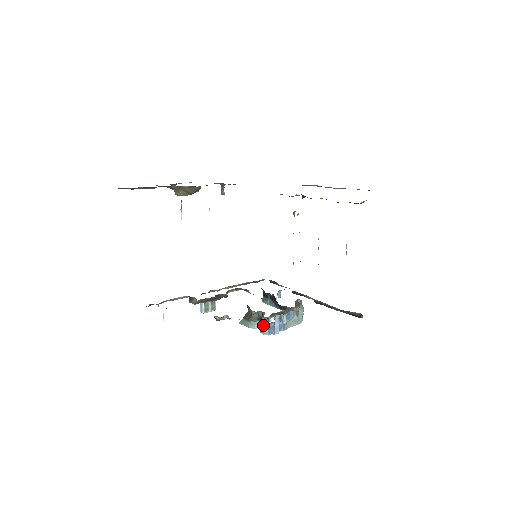
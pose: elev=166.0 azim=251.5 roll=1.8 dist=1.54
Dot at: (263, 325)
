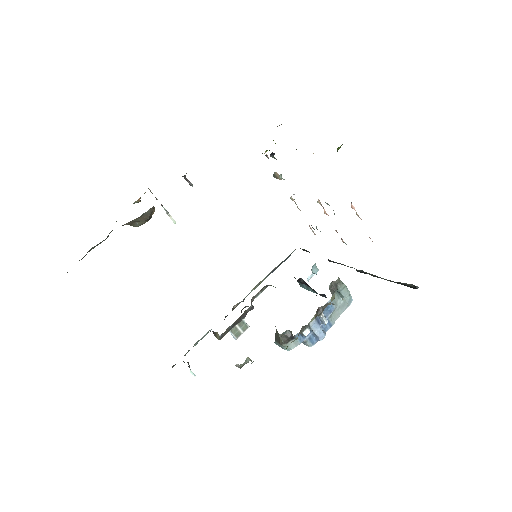
Dot at: (299, 341)
